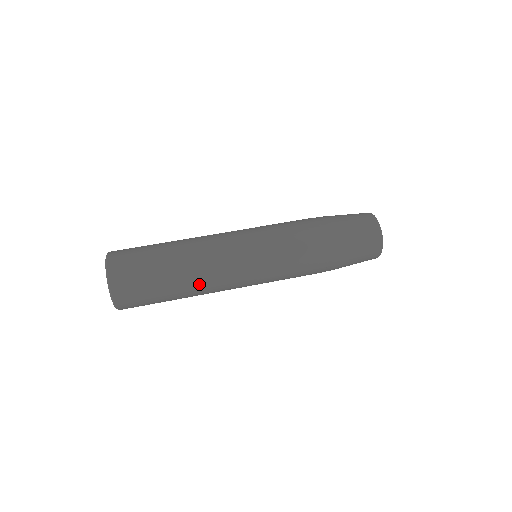
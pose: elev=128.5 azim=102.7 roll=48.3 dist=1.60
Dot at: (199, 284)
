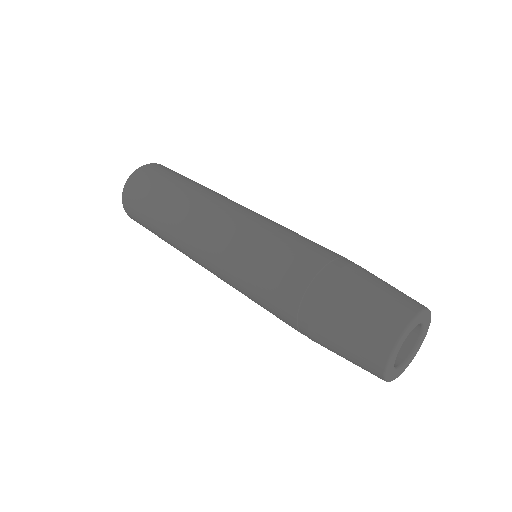
Dot at: (178, 247)
